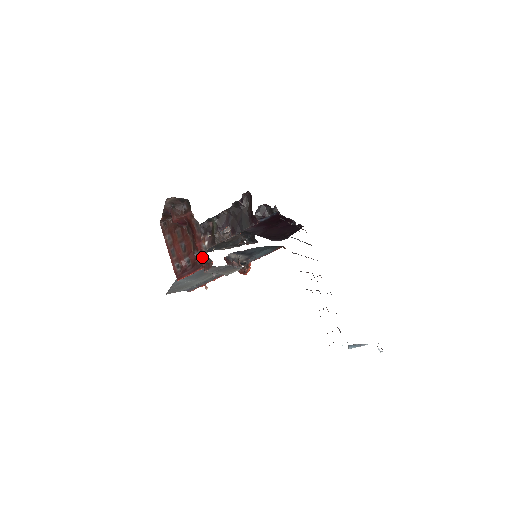
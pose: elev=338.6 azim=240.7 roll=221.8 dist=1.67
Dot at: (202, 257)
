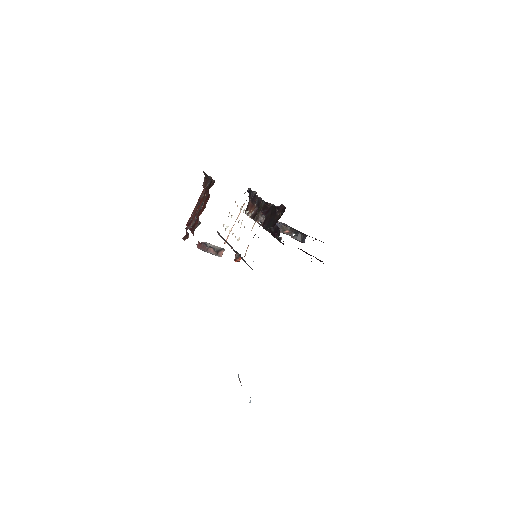
Dot at: (187, 228)
